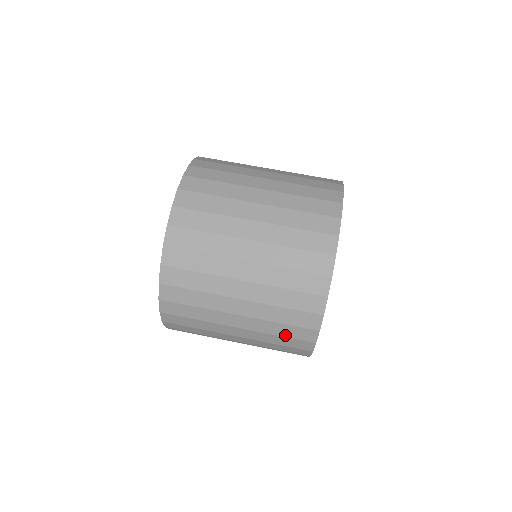
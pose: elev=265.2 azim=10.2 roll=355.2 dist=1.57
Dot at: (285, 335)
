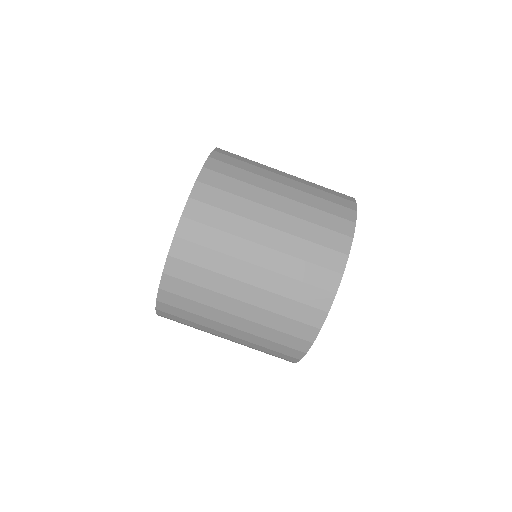
Dot at: (278, 341)
